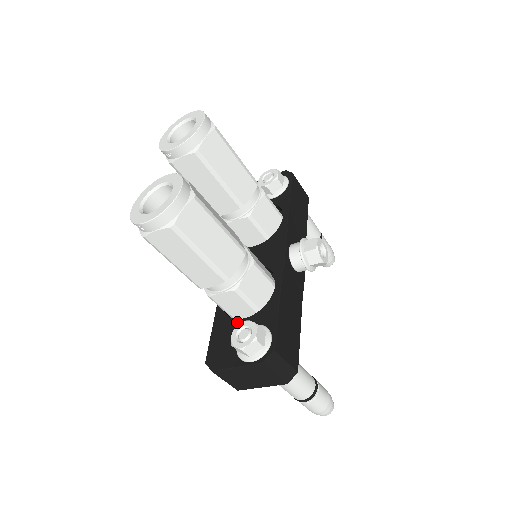
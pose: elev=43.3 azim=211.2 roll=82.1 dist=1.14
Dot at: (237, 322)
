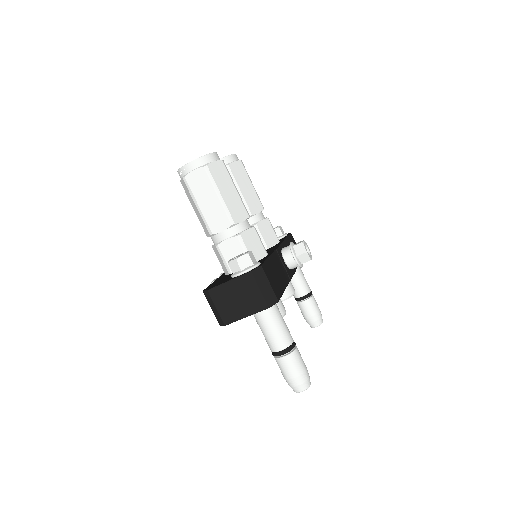
Dot at: occluded
